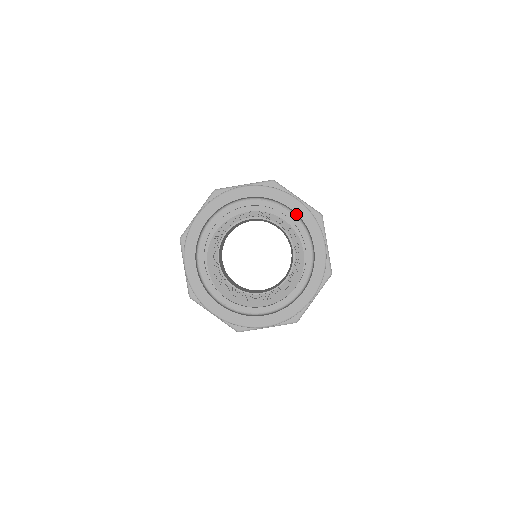
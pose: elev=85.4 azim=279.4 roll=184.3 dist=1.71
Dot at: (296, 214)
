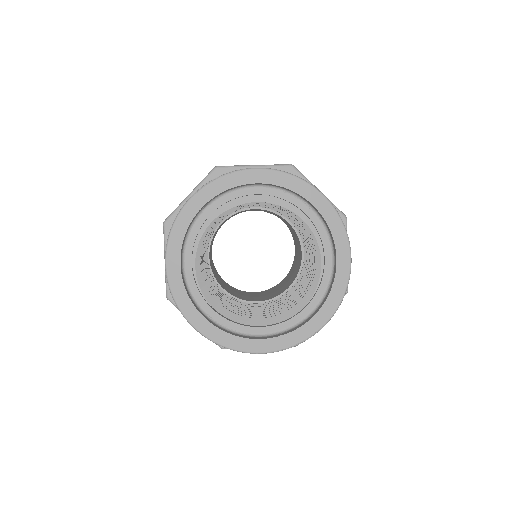
Dot at: (319, 214)
